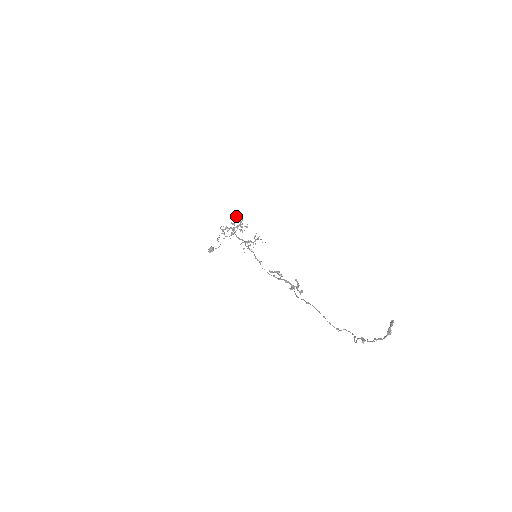
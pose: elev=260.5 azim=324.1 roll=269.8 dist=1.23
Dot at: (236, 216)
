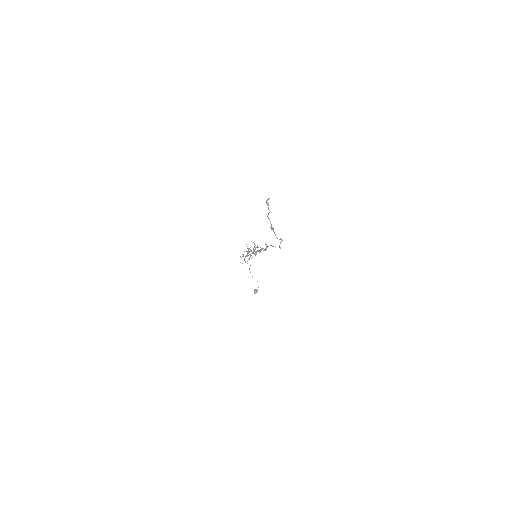
Dot at: occluded
